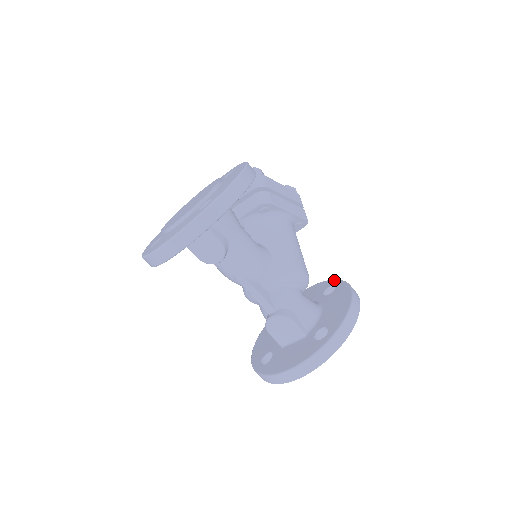
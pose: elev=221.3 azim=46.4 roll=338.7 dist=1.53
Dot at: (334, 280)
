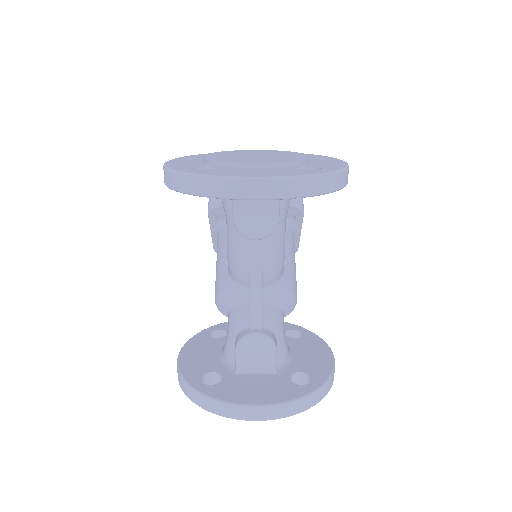
Dot at: (296, 325)
